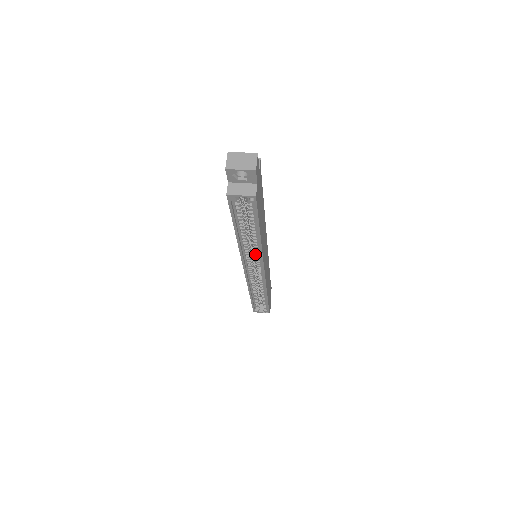
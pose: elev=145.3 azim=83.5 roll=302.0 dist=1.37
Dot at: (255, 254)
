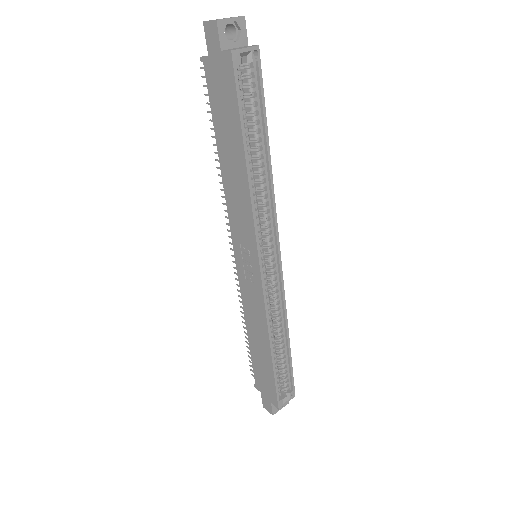
Dot at: (265, 214)
